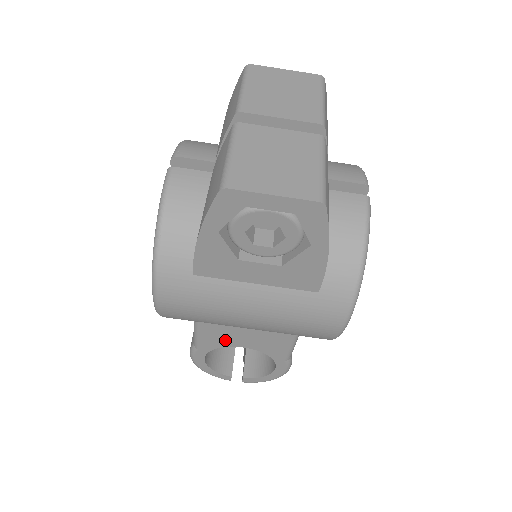
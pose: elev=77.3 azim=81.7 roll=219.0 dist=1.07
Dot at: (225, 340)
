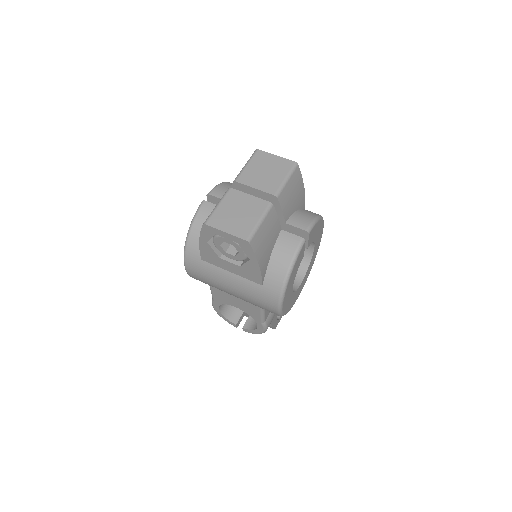
Dot at: (226, 300)
